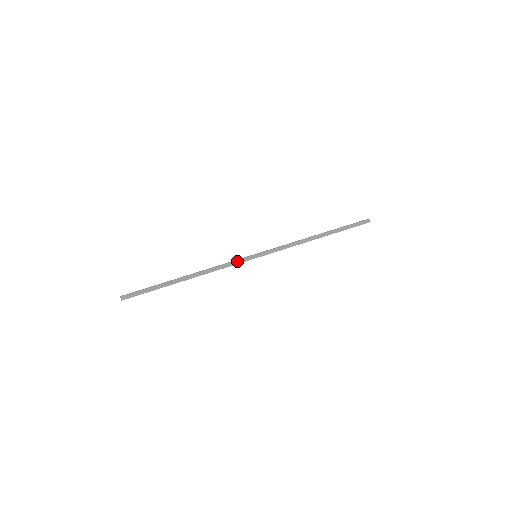
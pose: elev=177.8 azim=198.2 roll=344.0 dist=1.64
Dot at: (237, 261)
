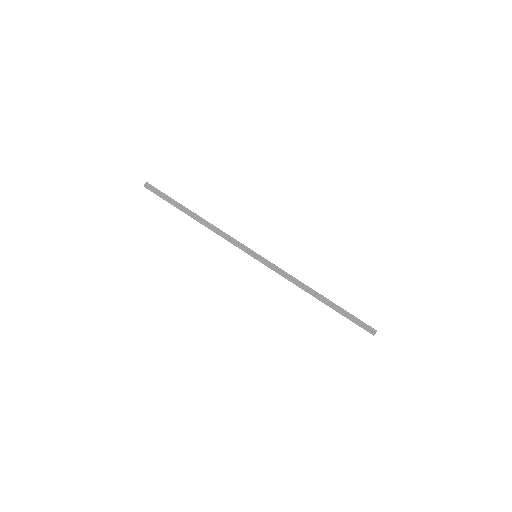
Dot at: occluded
